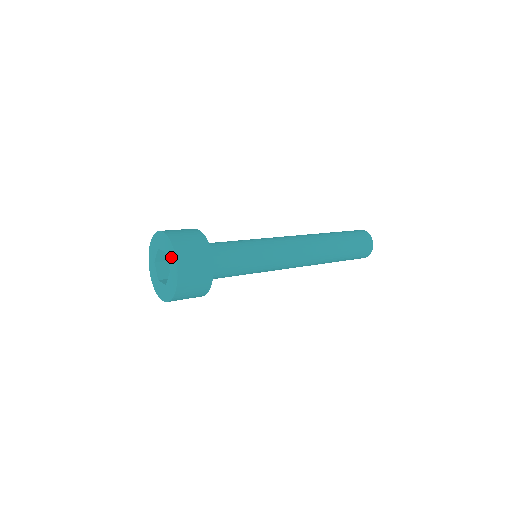
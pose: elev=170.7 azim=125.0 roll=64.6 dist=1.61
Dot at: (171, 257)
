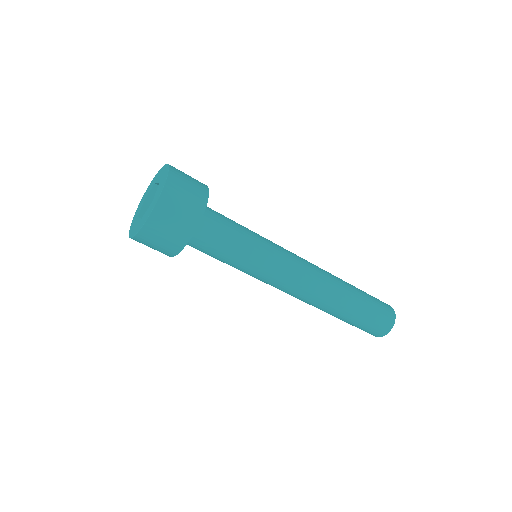
Dot at: (161, 185)
